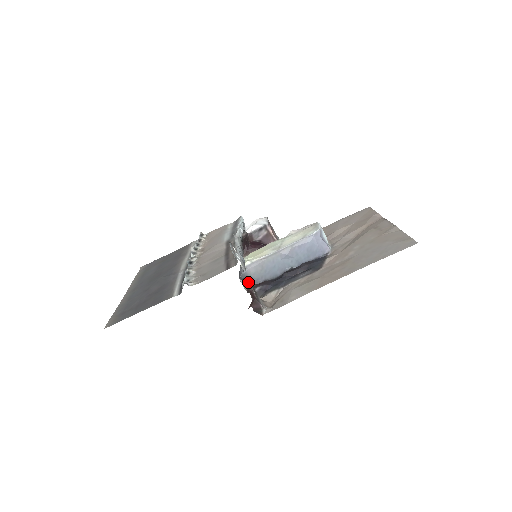
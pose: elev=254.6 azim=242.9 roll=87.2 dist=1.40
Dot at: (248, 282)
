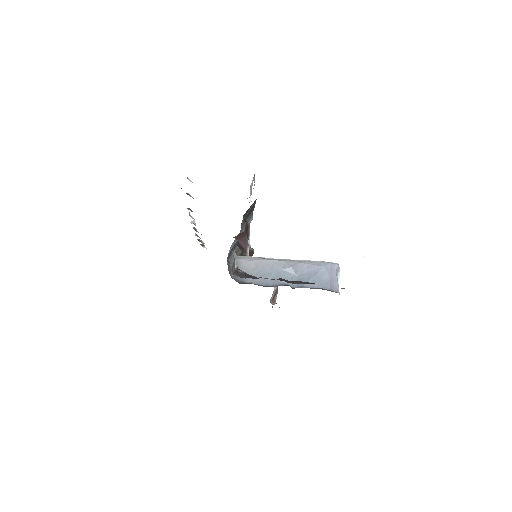
Dot at: occluded
